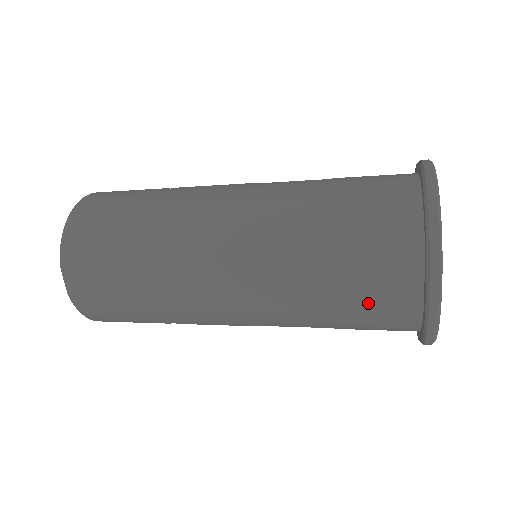
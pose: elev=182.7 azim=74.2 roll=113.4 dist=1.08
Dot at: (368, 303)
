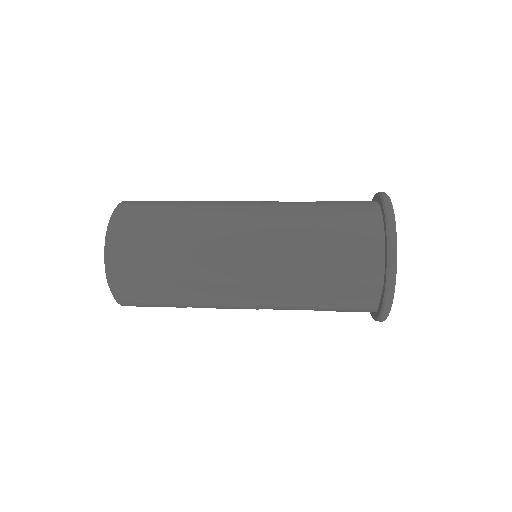
Dot at: (343, 306)
